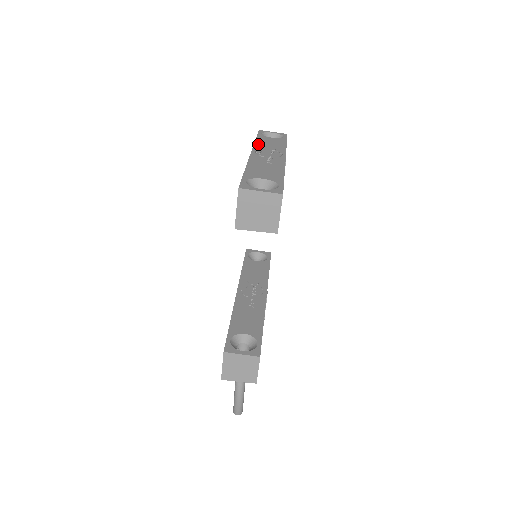
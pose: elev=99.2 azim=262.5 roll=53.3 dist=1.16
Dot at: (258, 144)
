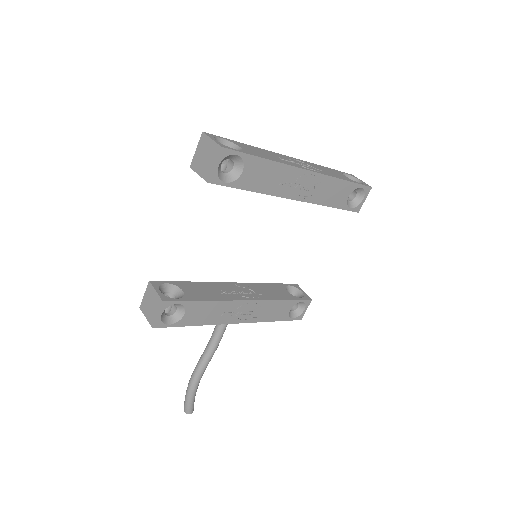
Dot at: (315, 164)
